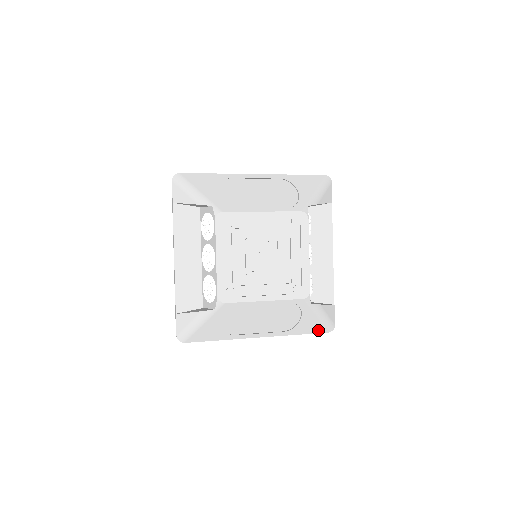
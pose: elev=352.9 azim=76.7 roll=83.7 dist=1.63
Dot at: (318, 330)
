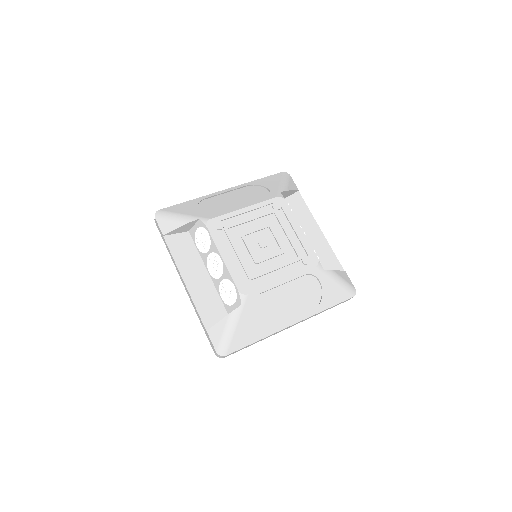
Dot at: (343, 297)
